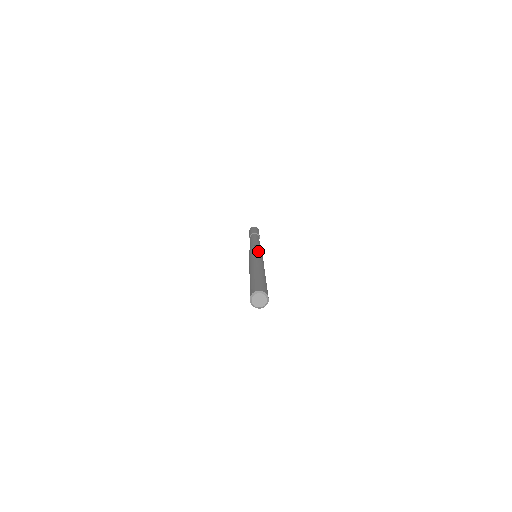
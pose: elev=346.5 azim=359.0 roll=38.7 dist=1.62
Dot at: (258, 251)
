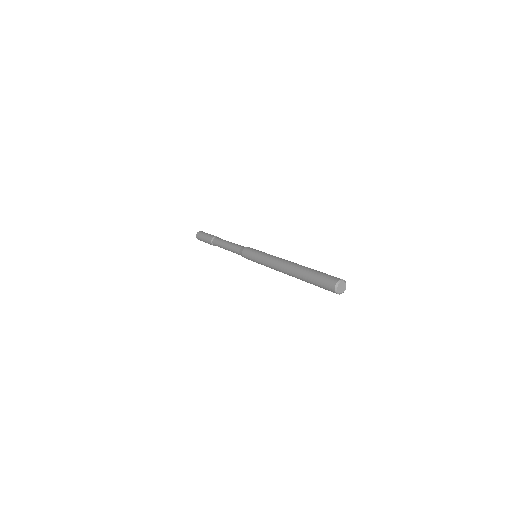
Dot at: (258, 252)
